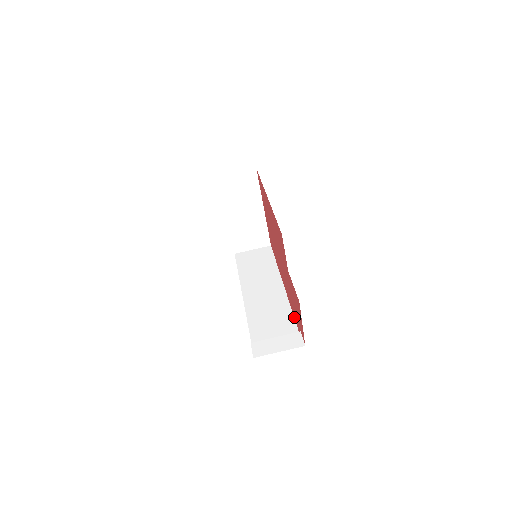
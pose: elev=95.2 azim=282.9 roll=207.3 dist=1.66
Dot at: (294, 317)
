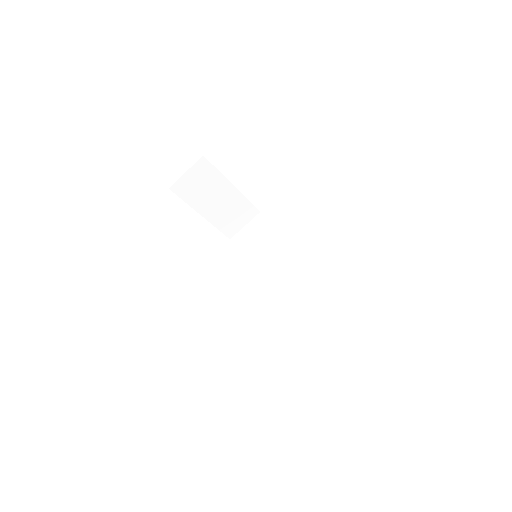
Dot at: (325, 295)
